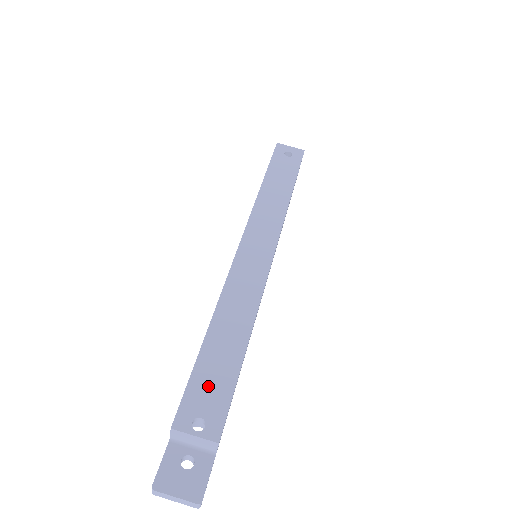
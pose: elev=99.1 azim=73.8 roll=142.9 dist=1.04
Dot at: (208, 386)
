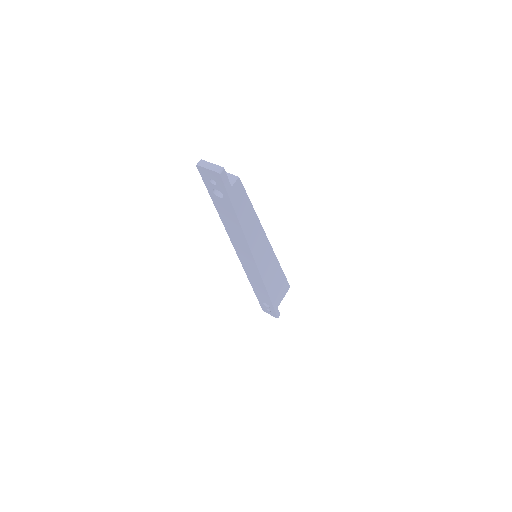
Dot at: occluded
